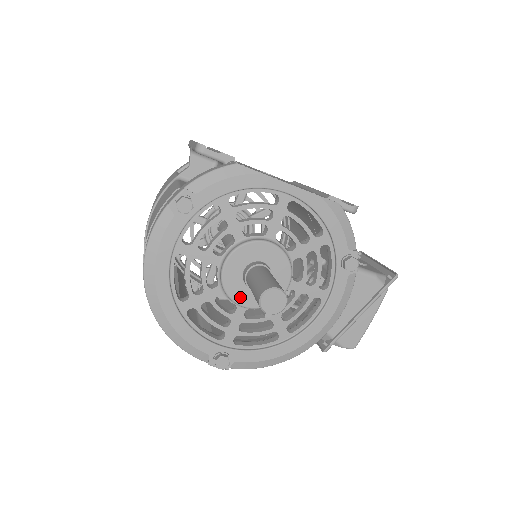
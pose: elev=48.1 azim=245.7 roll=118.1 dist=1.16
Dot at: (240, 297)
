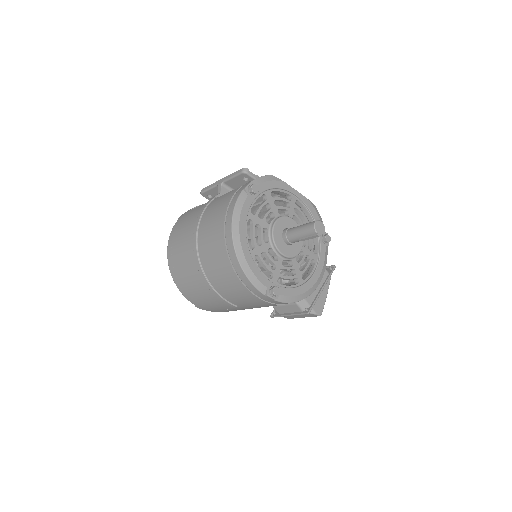
Dot at: (282, 248)
